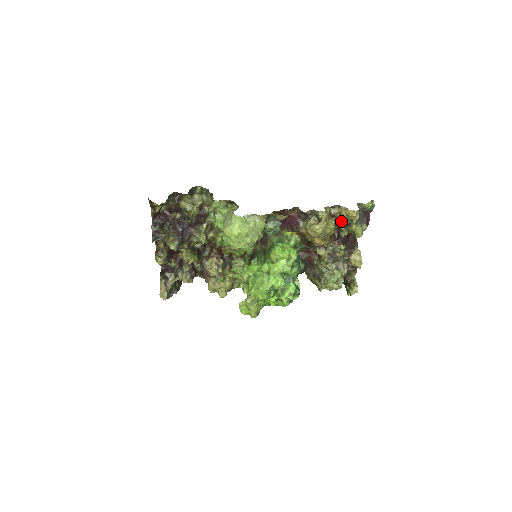
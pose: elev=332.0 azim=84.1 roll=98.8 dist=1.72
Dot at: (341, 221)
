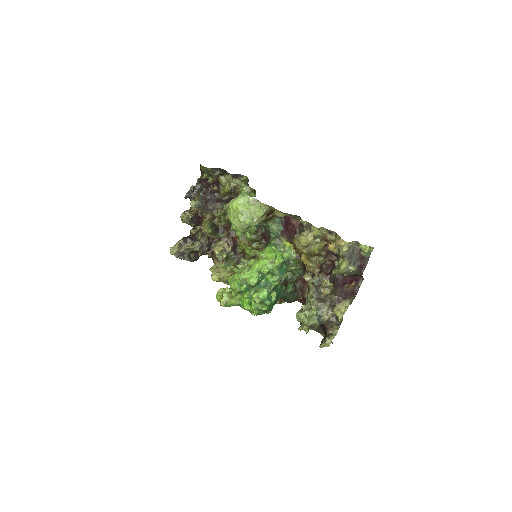
Dot at: (331, 248)
